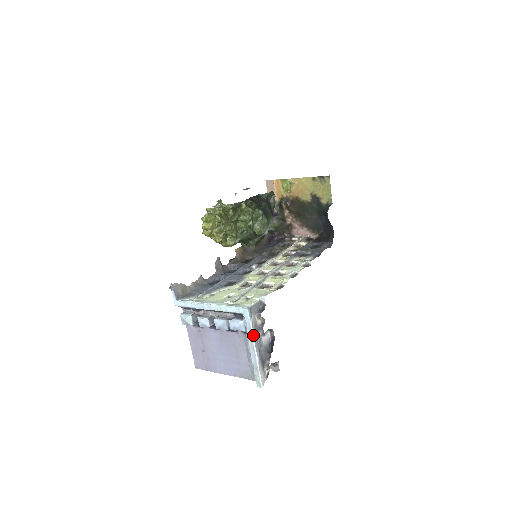
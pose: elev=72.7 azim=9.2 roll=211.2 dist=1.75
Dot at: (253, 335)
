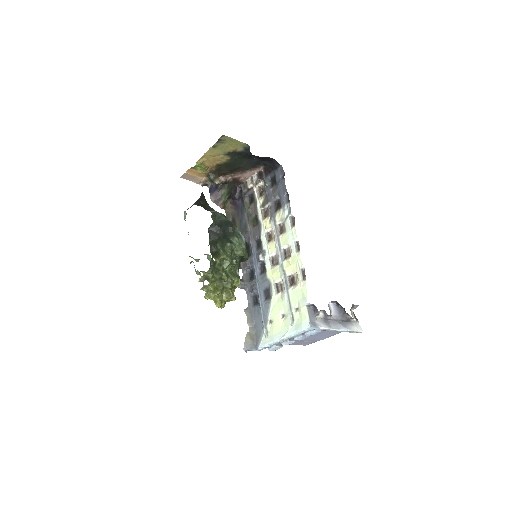
Dot at: (329, 329)
